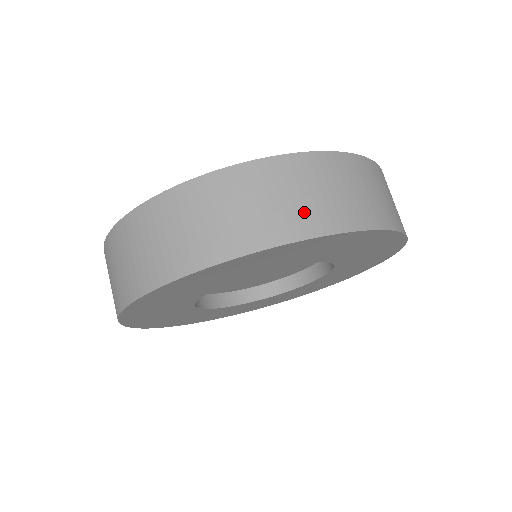
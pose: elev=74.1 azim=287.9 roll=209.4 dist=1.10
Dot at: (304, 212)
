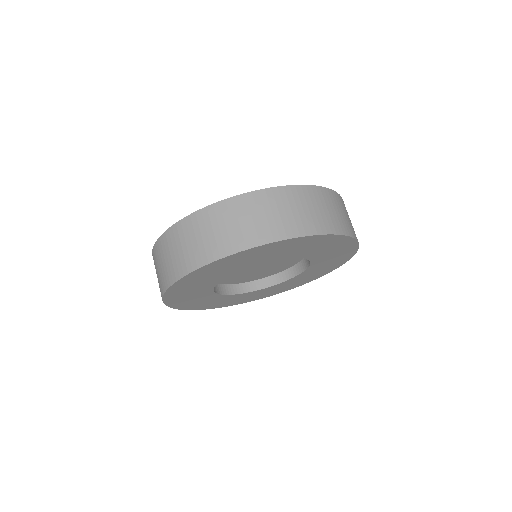
Dot at: (169, 269)
